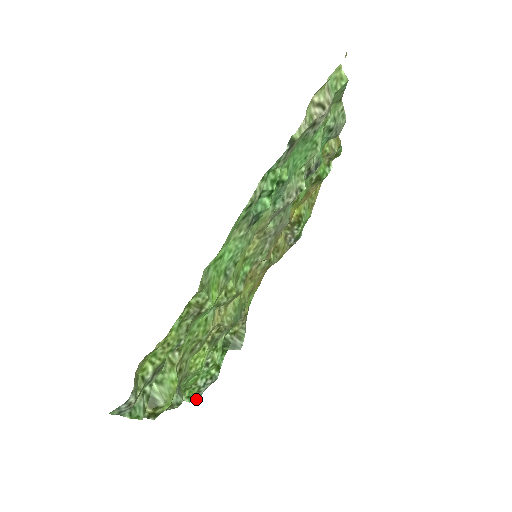
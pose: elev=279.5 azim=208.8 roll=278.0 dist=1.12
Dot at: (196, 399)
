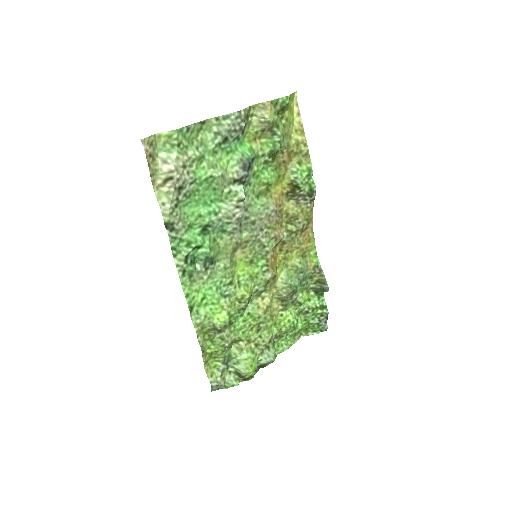
Dot at: (324, 329)
